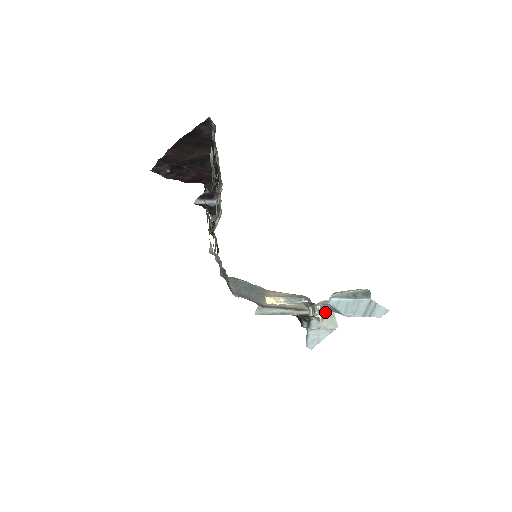
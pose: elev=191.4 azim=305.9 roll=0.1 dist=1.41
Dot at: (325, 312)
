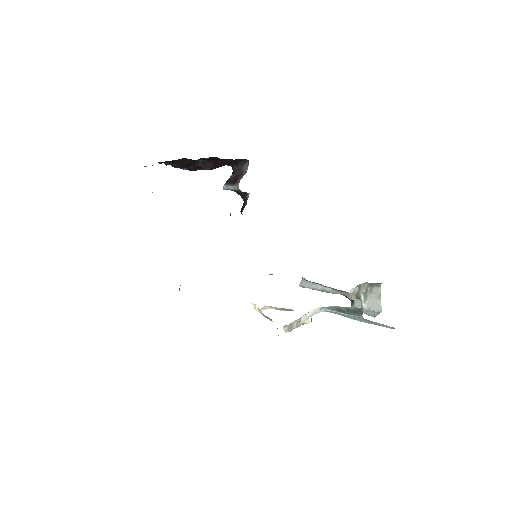
Dot at: (371, 292)
